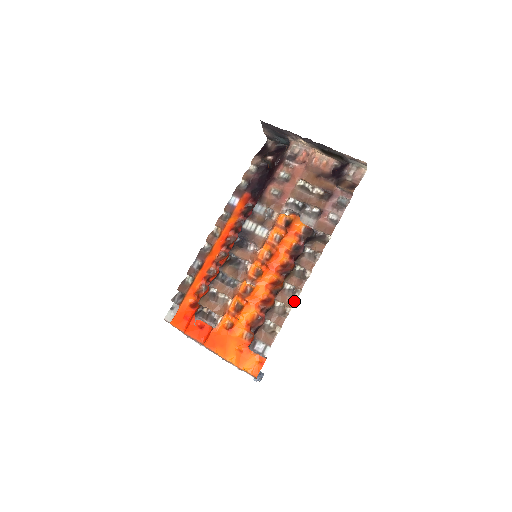
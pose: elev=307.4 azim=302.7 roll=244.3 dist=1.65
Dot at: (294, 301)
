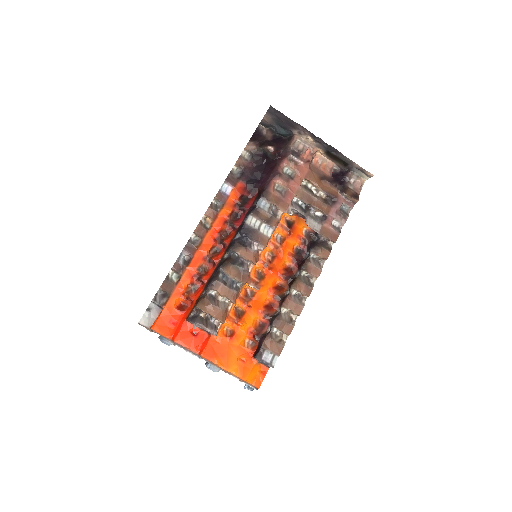
Dot at: (302, 308)
